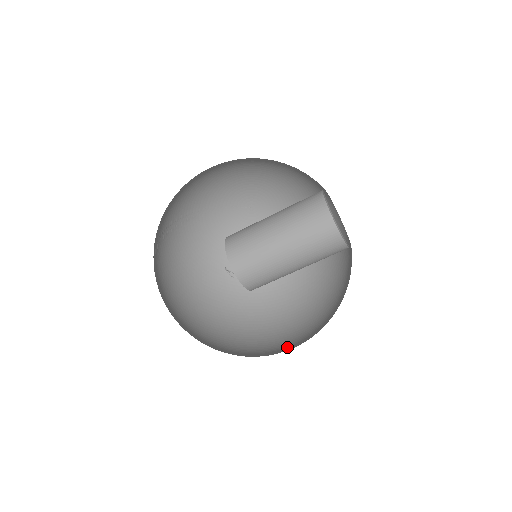
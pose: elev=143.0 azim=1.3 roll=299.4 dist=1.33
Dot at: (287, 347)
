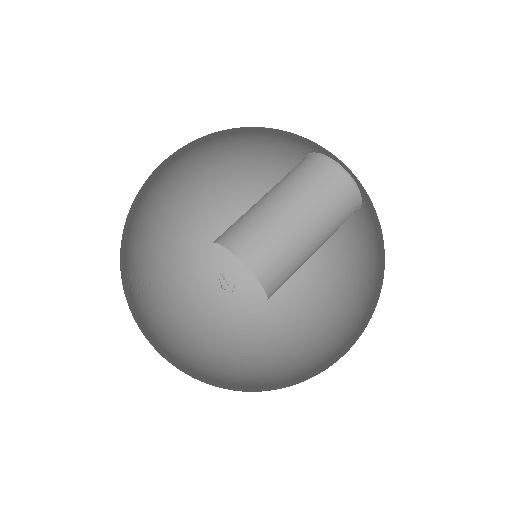
Dot at: occluded
